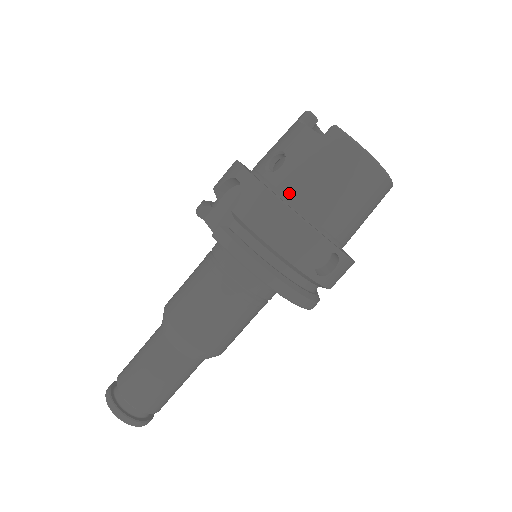
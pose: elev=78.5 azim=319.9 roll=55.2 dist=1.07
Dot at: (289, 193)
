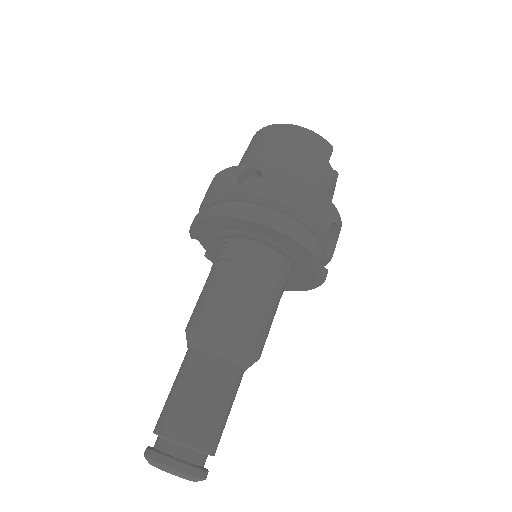
Dot at: occluded
